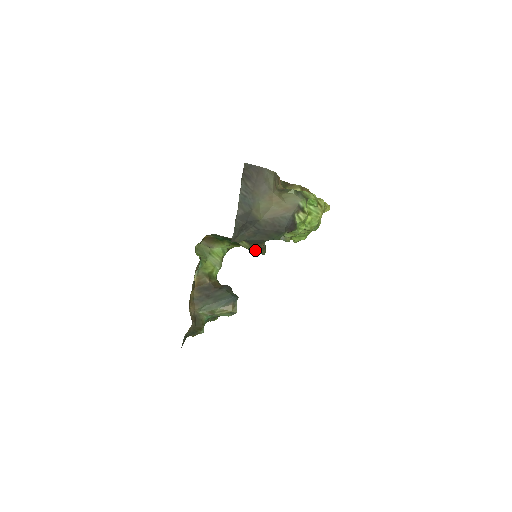
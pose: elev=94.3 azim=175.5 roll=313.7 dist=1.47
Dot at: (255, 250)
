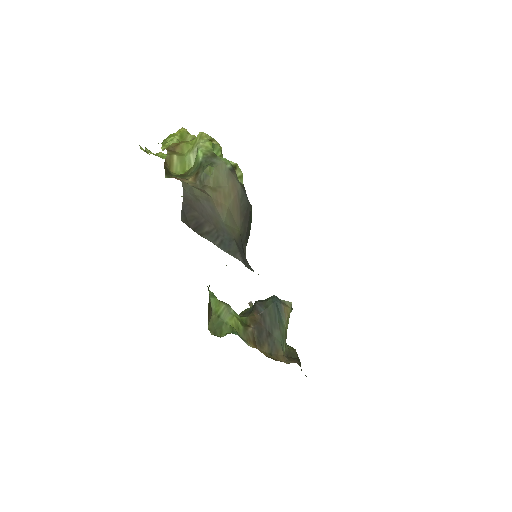
Dot at: occluded
